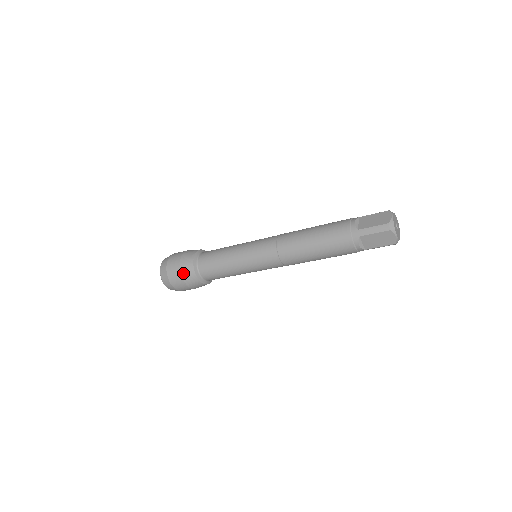
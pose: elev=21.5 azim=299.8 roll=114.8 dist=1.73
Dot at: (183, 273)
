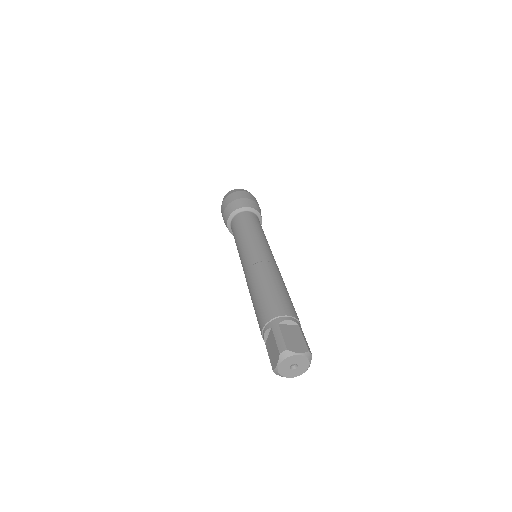
Dot at: occluded
